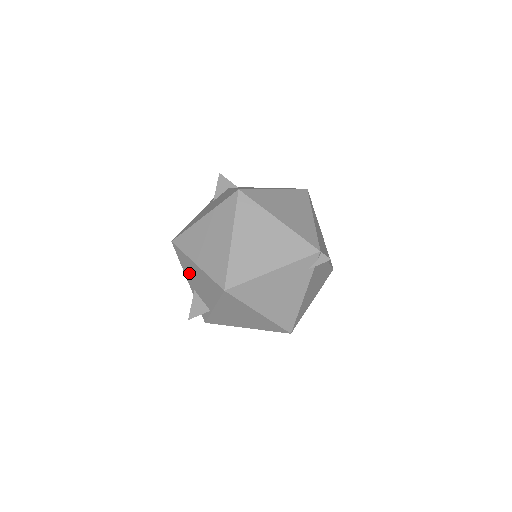
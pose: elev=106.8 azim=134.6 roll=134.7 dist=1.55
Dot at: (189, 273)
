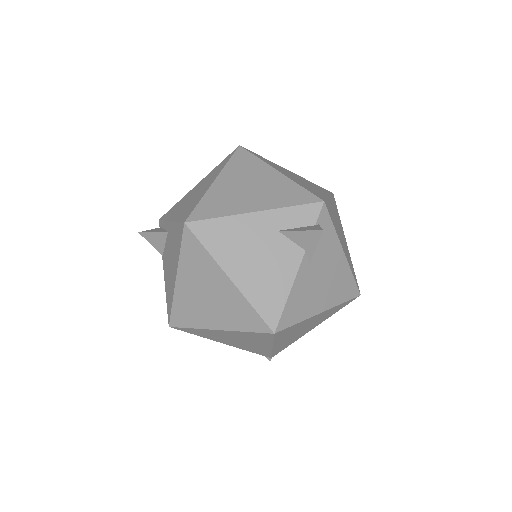
Dot at: (173, 240)
